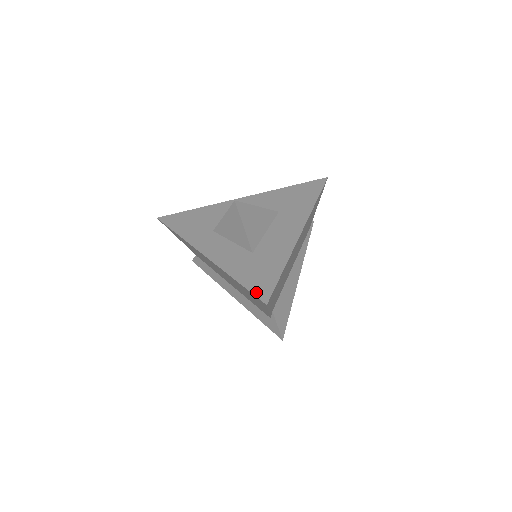
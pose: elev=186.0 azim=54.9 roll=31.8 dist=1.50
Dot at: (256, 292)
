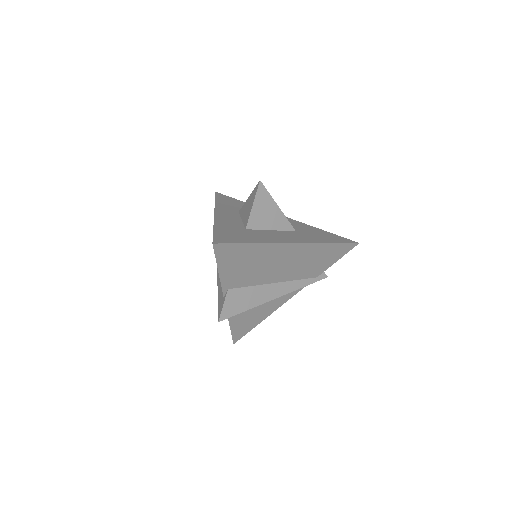
Dot at: (216, 237)
